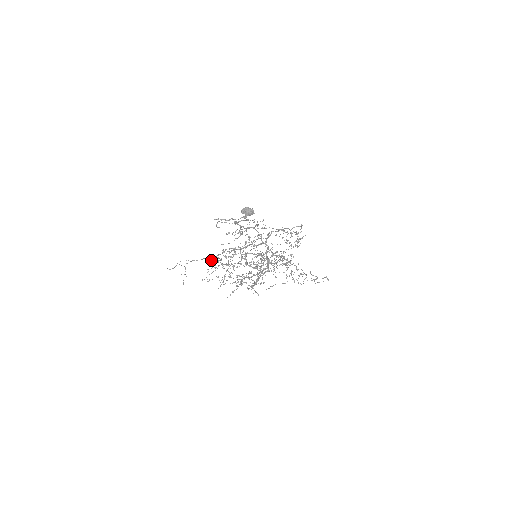
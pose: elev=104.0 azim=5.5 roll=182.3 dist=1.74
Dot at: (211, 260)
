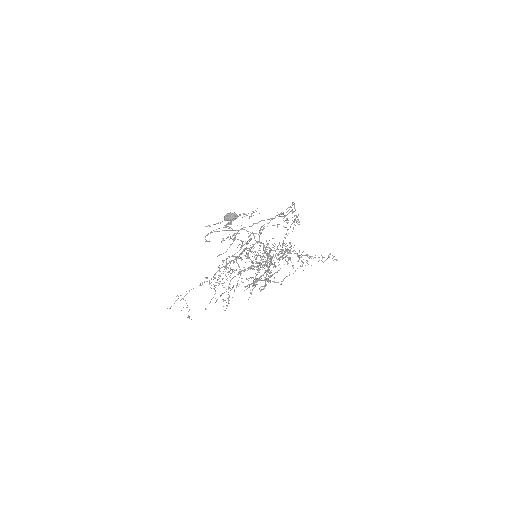
Dot at: (209, 283)
